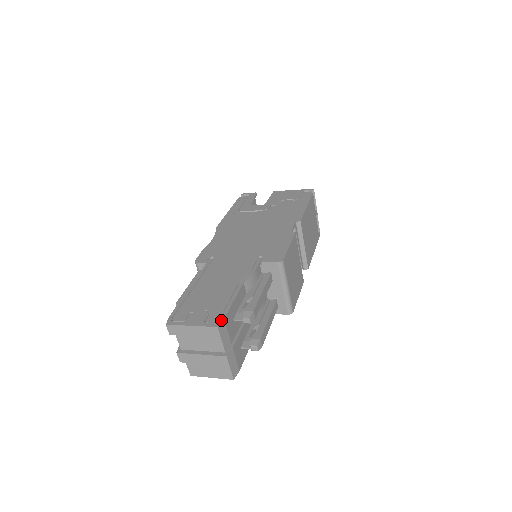
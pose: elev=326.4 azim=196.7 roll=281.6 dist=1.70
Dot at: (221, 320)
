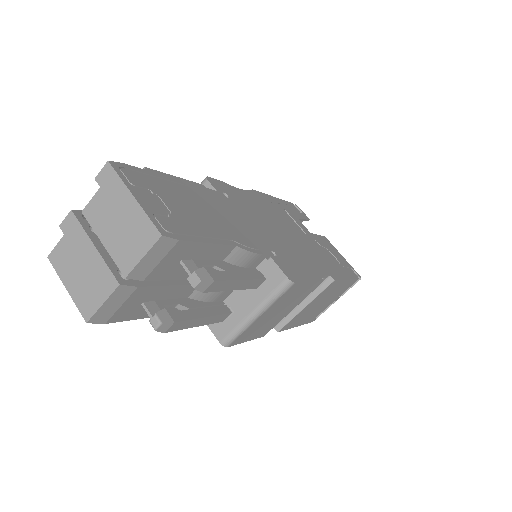
Dot at: (175, 236)
